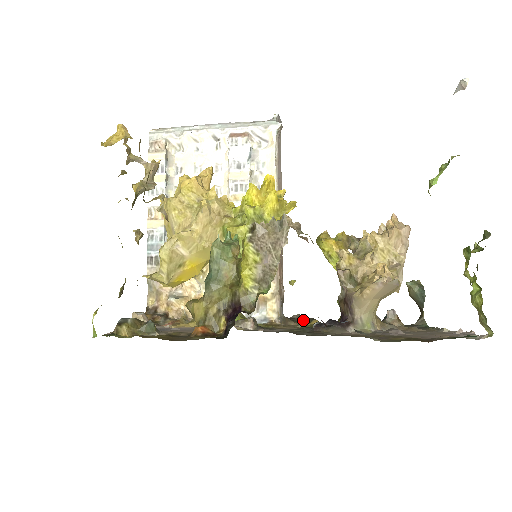
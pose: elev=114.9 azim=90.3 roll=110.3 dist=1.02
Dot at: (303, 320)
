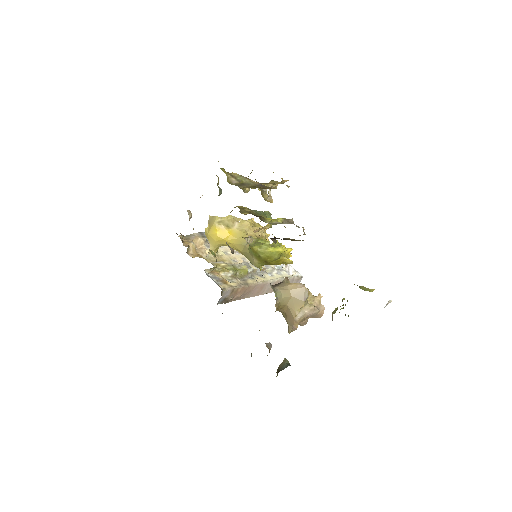
Dot at: occluded
